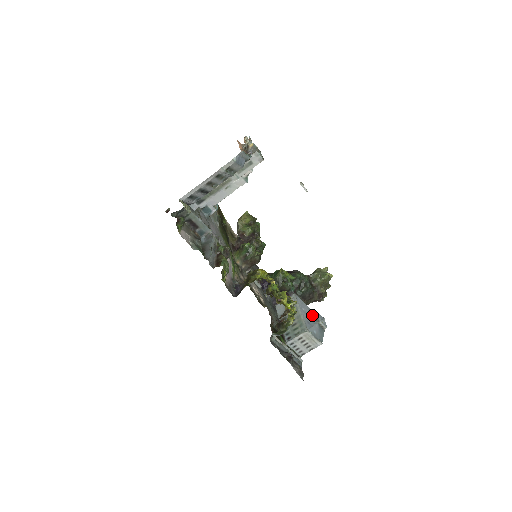
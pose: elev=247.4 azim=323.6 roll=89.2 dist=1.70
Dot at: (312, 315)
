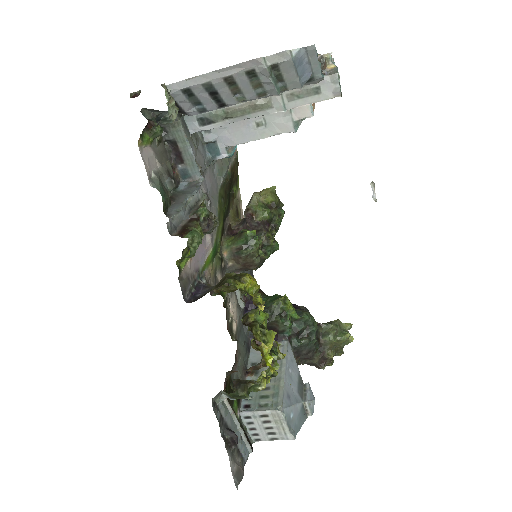
Dot at: (299, 386)
